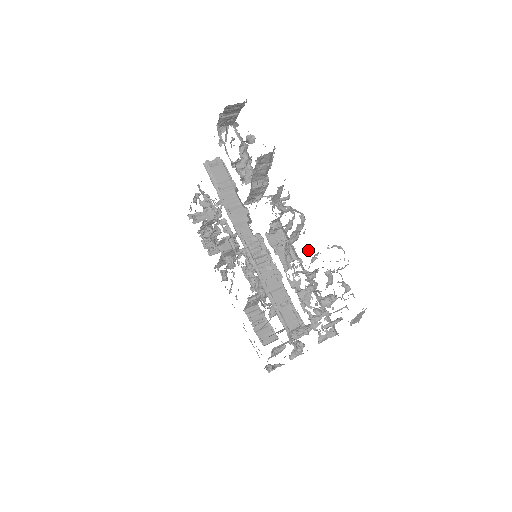
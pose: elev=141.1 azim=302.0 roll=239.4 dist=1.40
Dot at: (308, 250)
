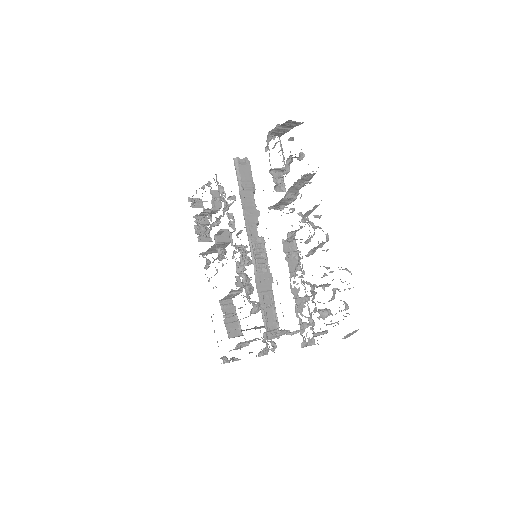
Dot at: (324, 266)
